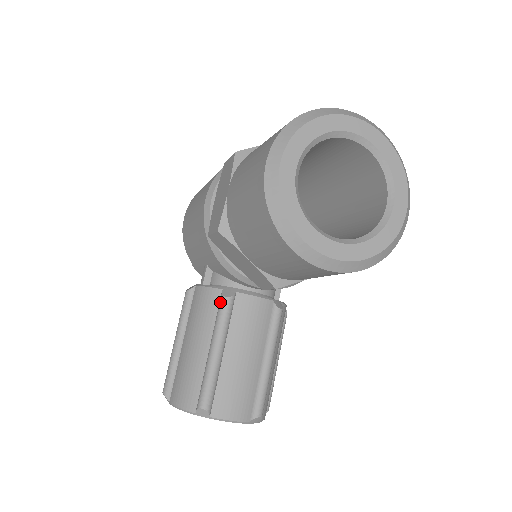
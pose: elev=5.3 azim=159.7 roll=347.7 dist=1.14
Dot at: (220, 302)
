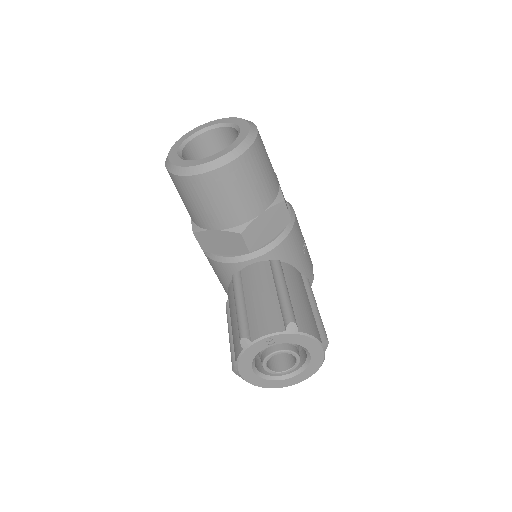
Dot at: (232, 281)
